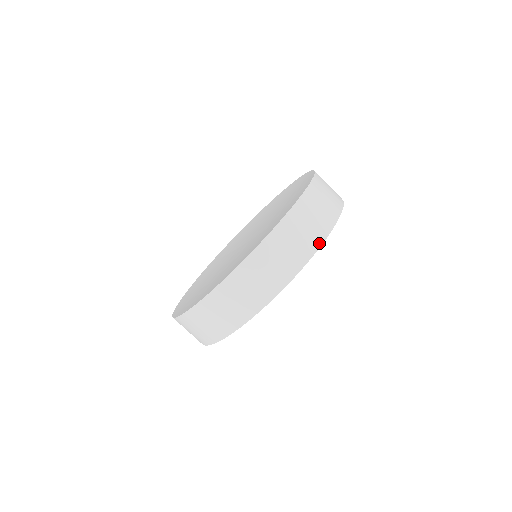
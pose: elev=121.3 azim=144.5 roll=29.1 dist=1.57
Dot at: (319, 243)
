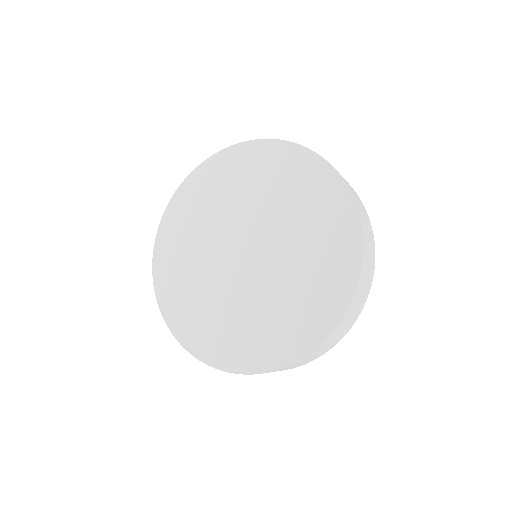
Dot at: occluded
